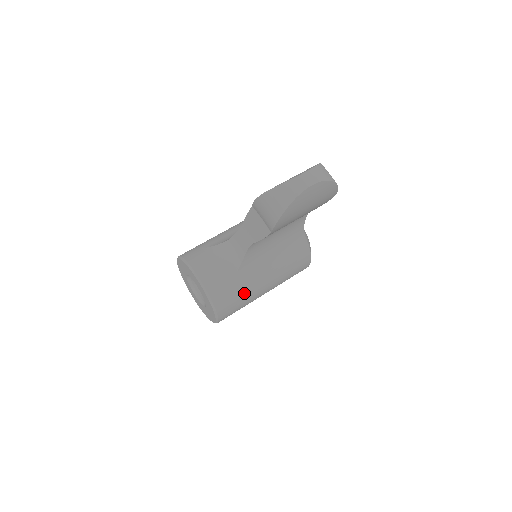
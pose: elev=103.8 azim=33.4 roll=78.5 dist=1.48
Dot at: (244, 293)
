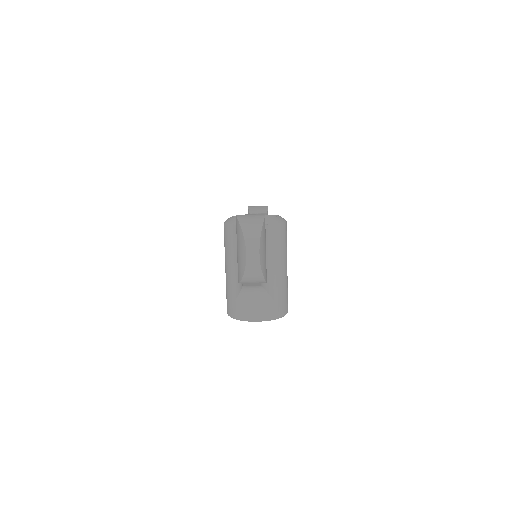
Dot at: (282, 290)
